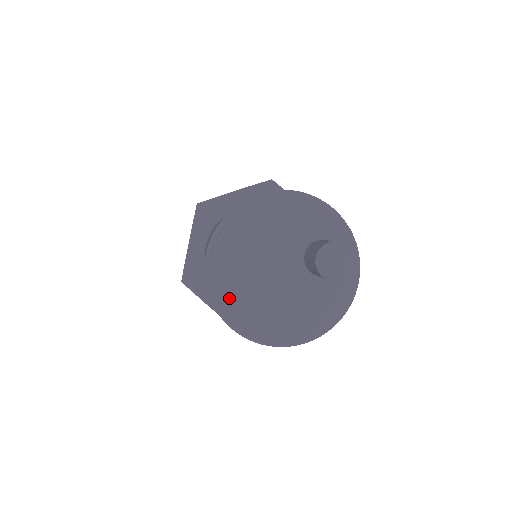
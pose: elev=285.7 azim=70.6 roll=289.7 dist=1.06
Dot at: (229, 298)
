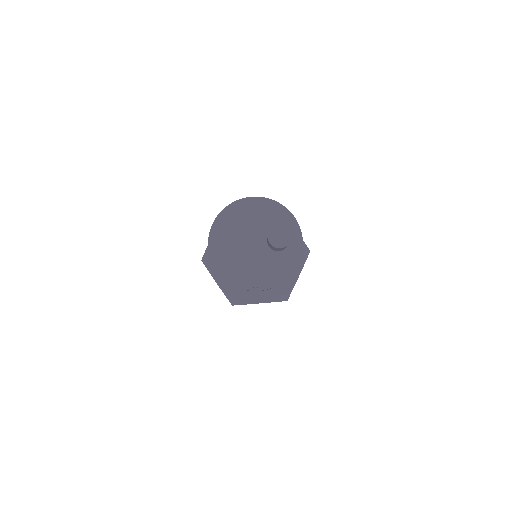
Dot at: (219, 250)
